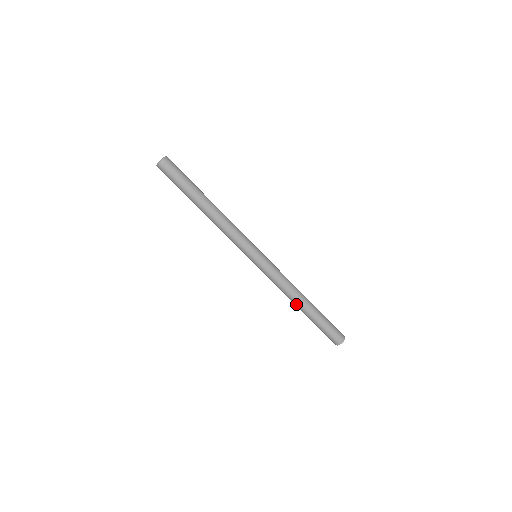
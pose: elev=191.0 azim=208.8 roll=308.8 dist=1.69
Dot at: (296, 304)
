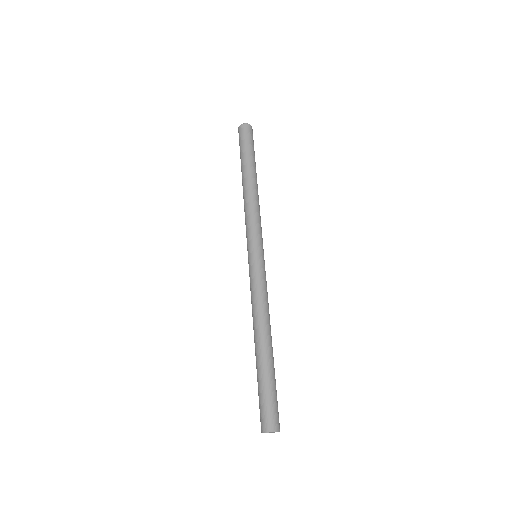
Dot at: (262, 334)
